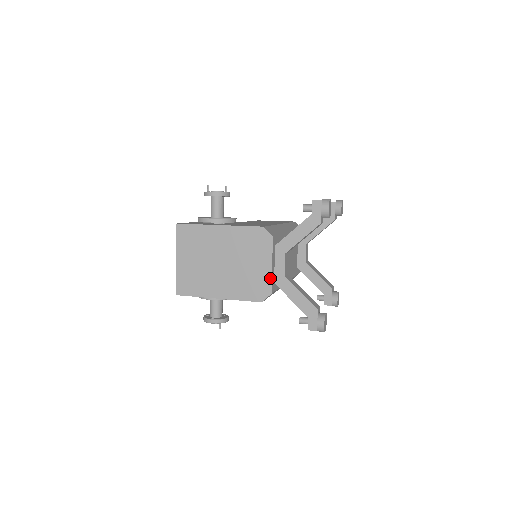
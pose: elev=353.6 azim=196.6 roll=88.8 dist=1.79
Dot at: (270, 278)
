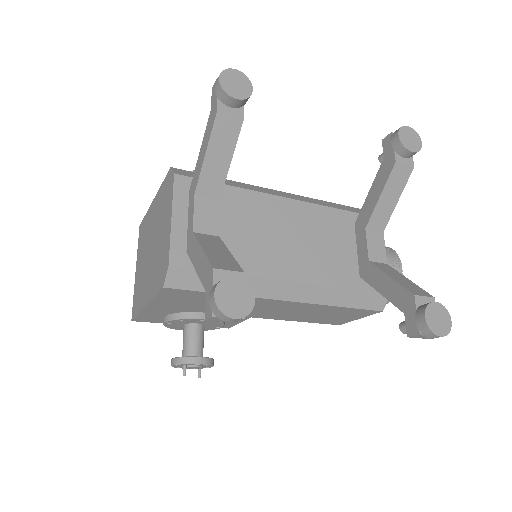
Dot at: (169, 240)
